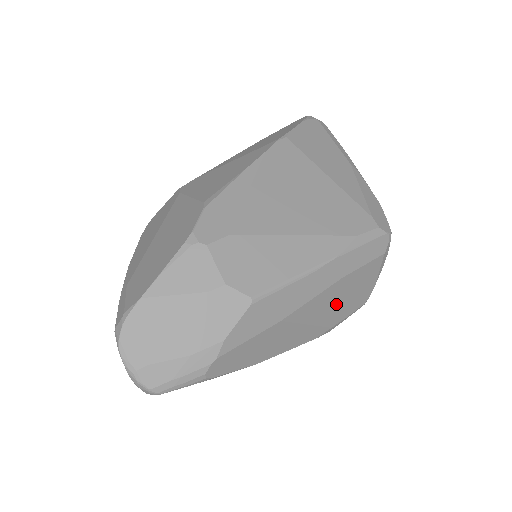
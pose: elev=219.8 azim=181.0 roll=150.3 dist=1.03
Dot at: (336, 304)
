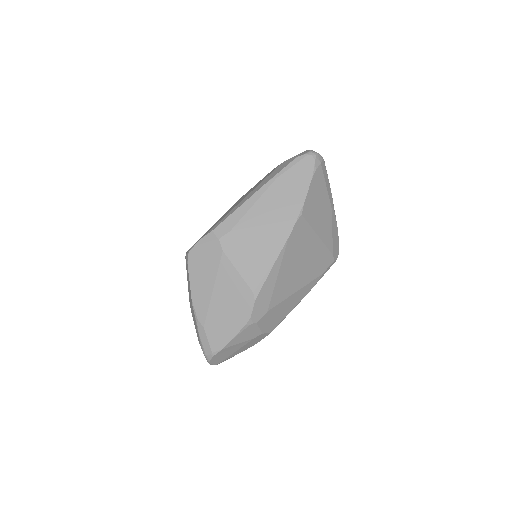
Dot at: occluded
